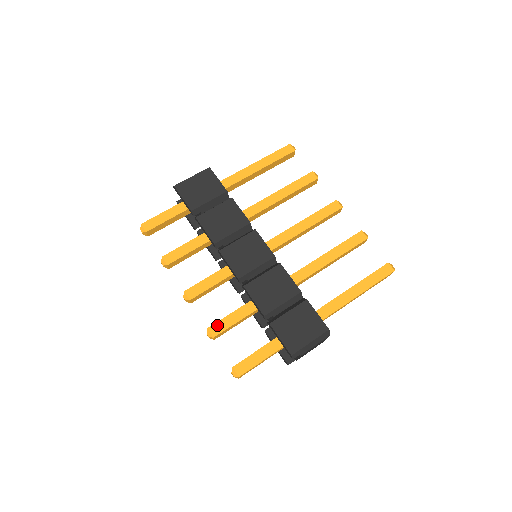
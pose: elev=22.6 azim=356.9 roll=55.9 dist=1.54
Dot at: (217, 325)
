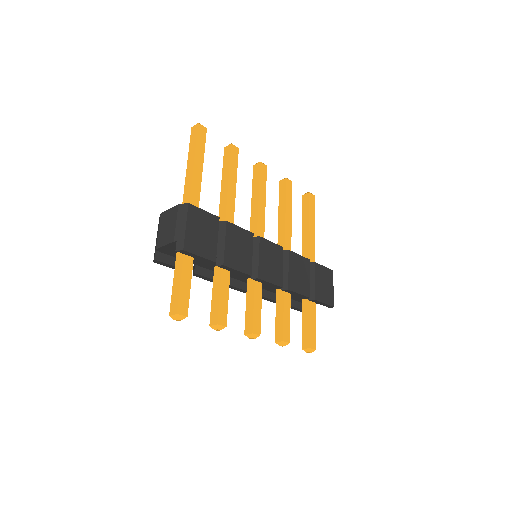
Dot at: (285, 333)
